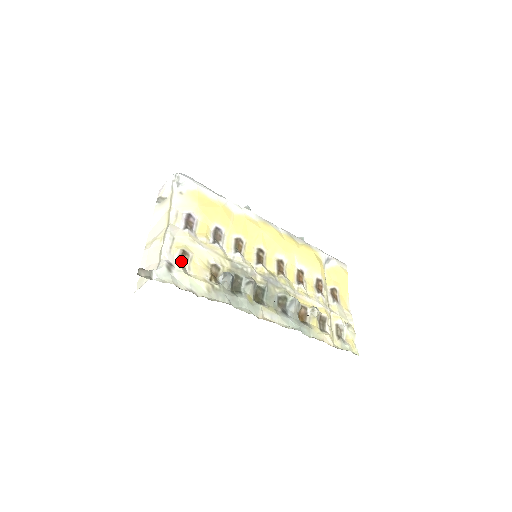
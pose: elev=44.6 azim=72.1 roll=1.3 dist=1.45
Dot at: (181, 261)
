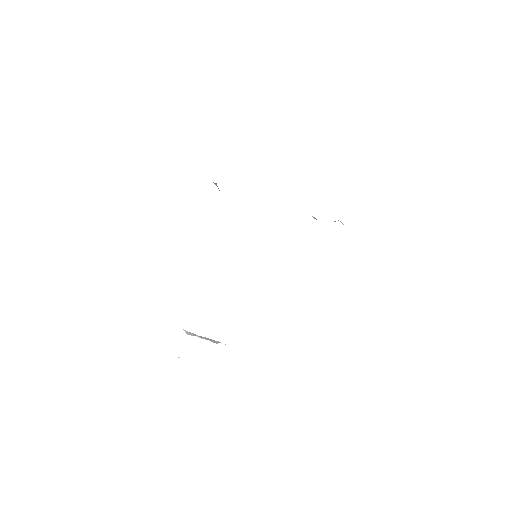
Dot at: occluded
